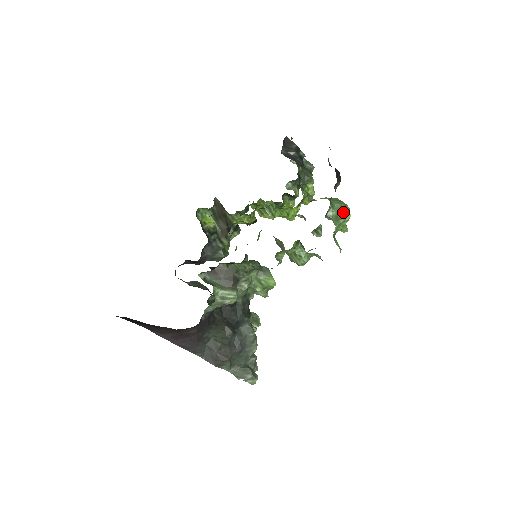
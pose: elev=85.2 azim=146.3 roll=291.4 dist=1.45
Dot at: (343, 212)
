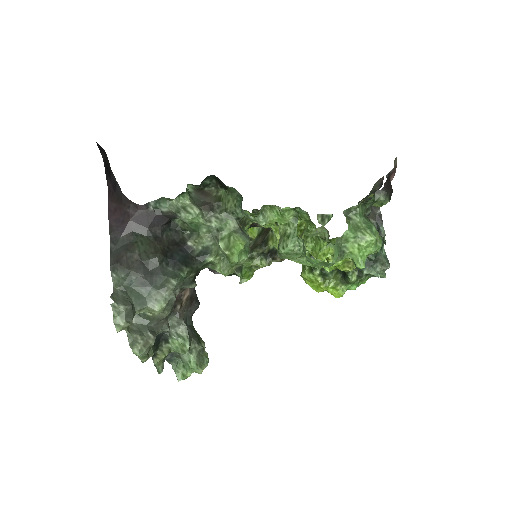
Dot at: (369, 230)
